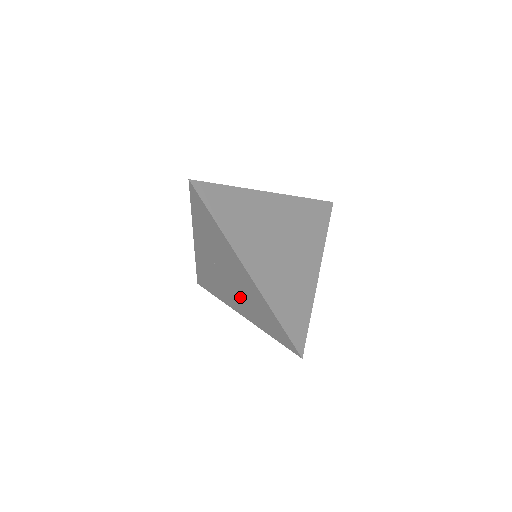
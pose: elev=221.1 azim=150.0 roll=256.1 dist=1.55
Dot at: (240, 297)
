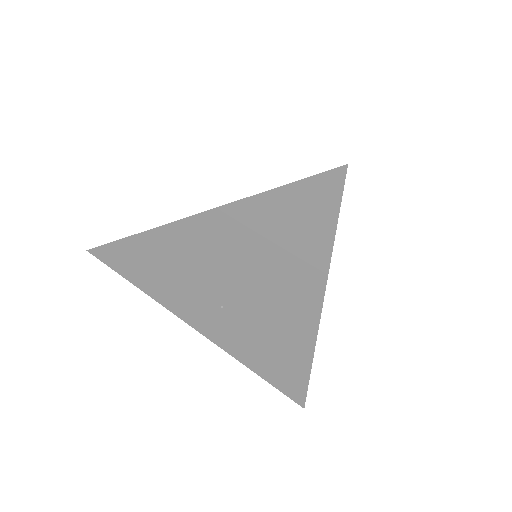
Dot at: (269, 282)
